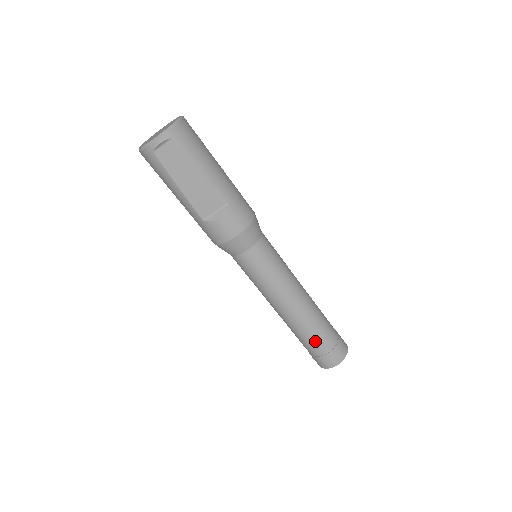
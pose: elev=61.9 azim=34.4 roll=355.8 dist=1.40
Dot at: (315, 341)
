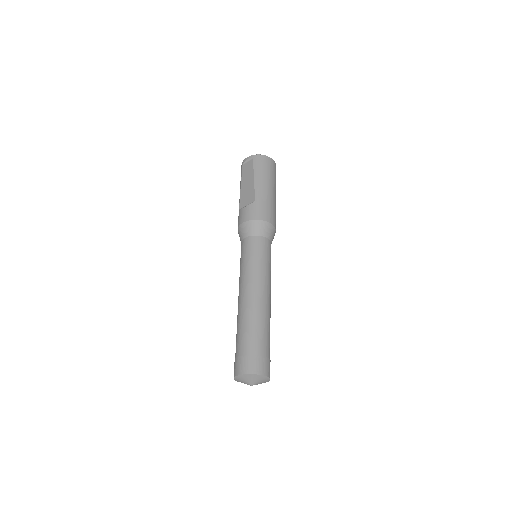
Dot at: (240, 337)
